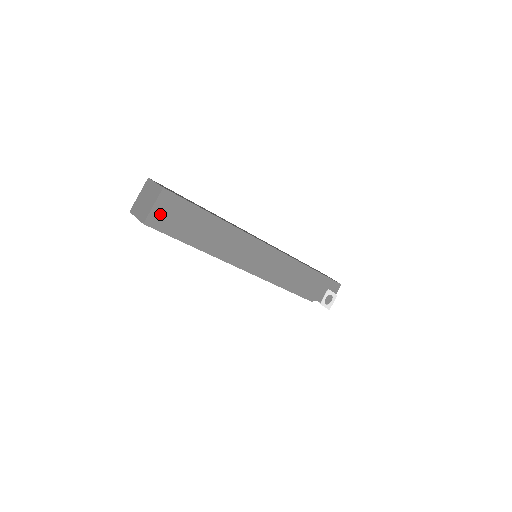
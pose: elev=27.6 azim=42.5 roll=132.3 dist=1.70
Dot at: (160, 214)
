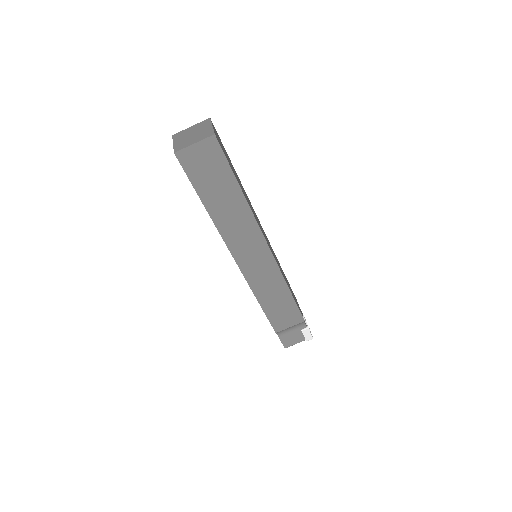
Dot at: occluded
